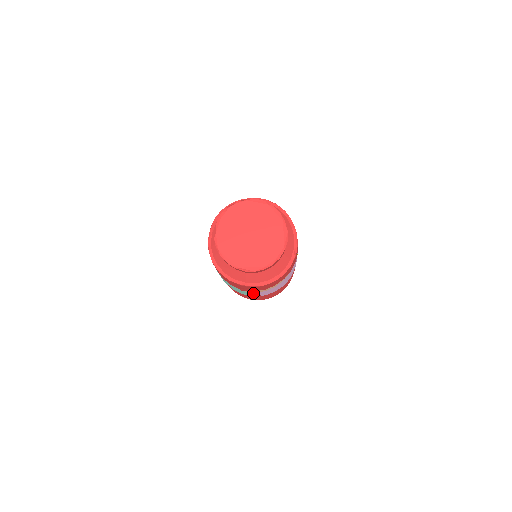
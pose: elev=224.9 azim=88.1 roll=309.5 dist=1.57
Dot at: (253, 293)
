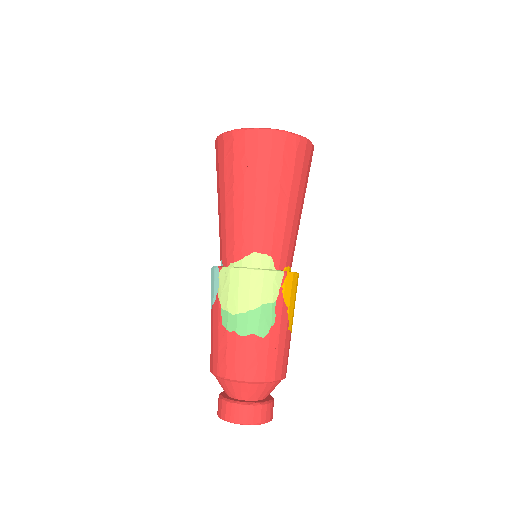
Dot at: occluded
